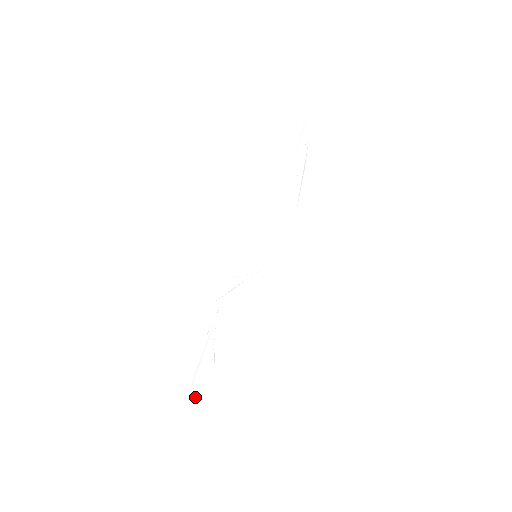
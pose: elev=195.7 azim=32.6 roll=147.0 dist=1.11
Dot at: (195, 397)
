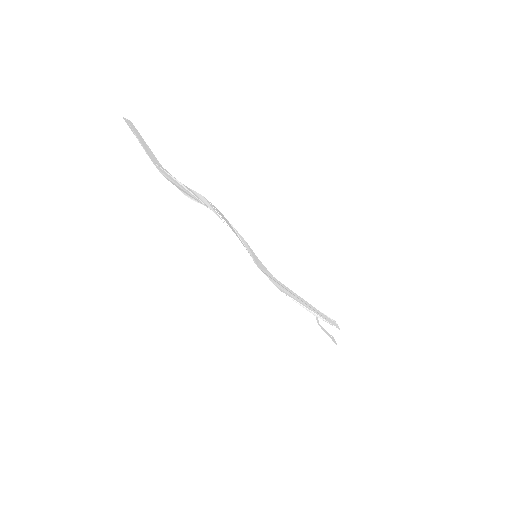
Dot at: (163, 173)
